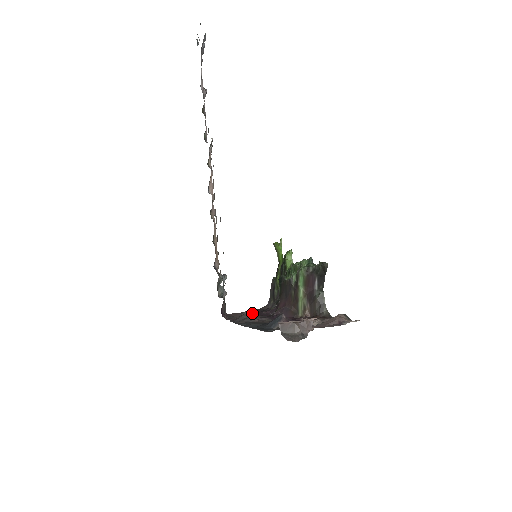
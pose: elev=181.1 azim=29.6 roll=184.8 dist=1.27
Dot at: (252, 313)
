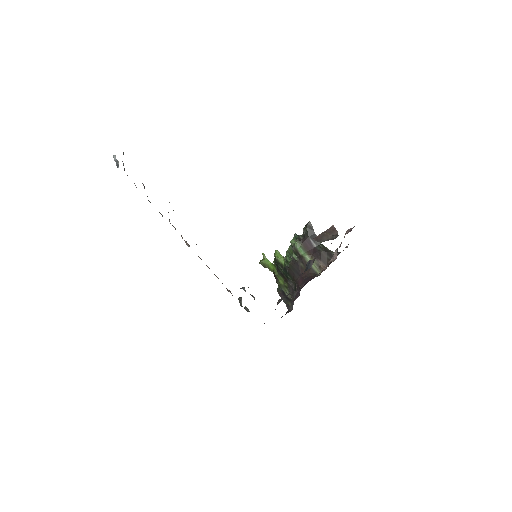
Dot at: occluded
